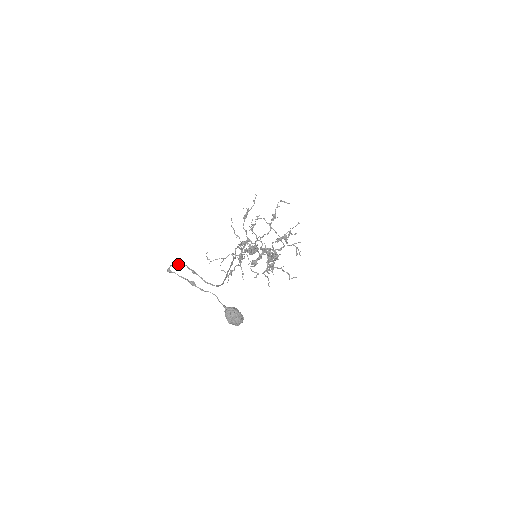
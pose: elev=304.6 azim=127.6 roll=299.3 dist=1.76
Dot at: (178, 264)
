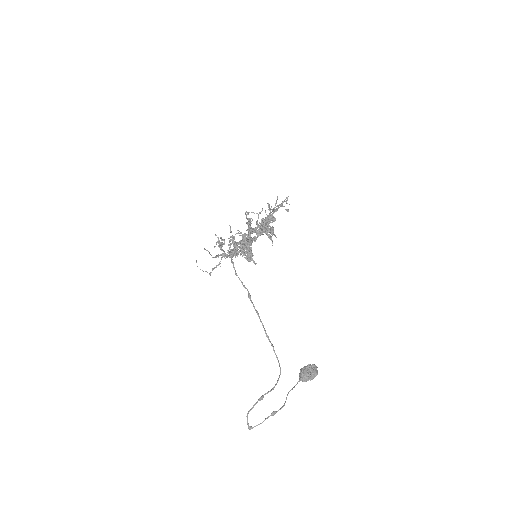
Dot at: (248, 412)
